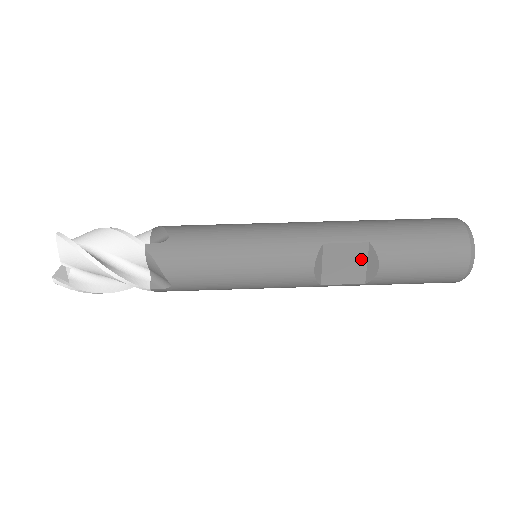
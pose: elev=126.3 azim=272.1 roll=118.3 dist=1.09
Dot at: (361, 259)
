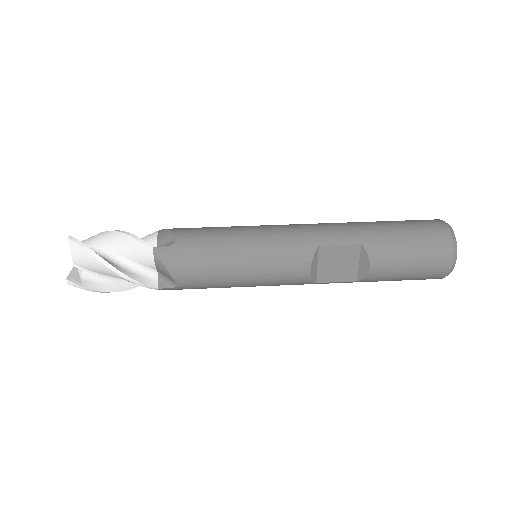
Dot at: (353, 259)
